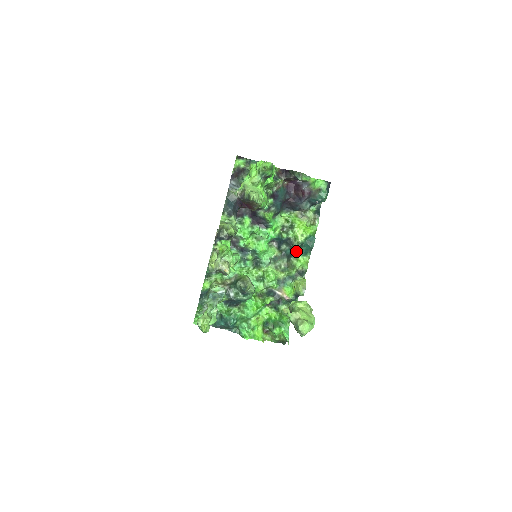
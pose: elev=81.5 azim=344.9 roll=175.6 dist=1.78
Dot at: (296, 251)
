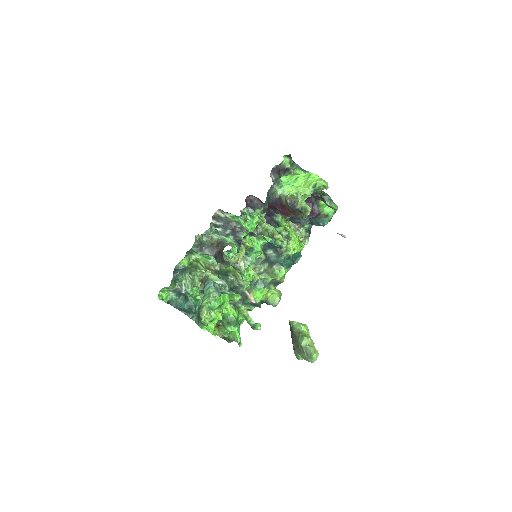
Dot at: (283, 262)
